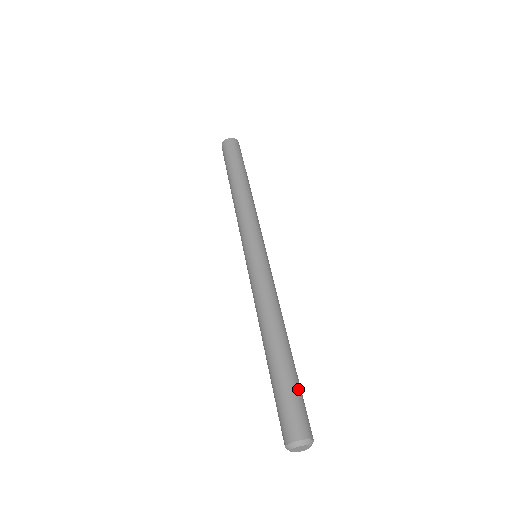
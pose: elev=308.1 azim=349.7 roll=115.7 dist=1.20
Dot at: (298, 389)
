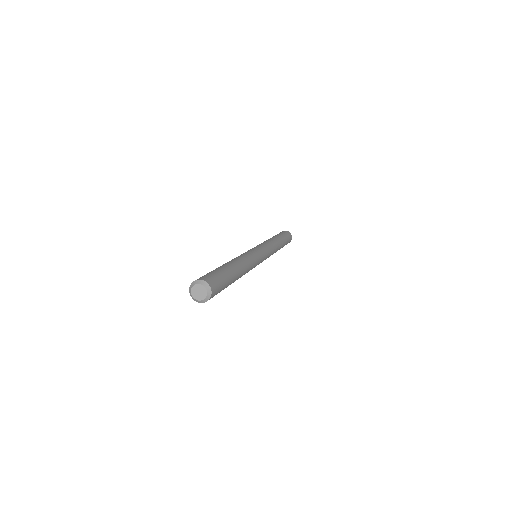
Dot at: (213, 271)
